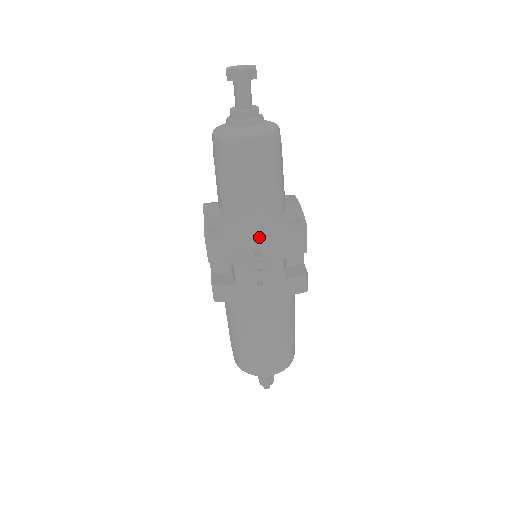
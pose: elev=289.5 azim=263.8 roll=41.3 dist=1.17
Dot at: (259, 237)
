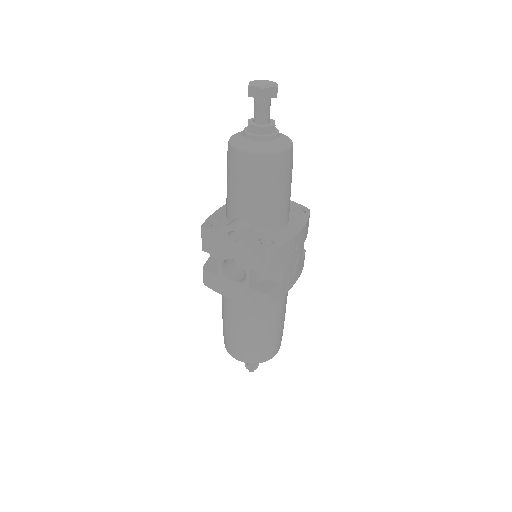
Dot at: (299, 233)
